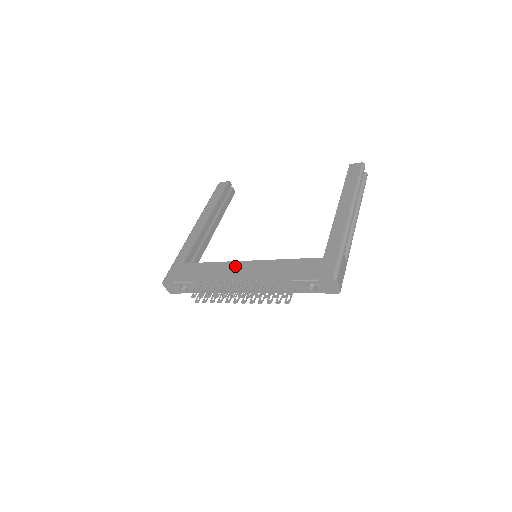
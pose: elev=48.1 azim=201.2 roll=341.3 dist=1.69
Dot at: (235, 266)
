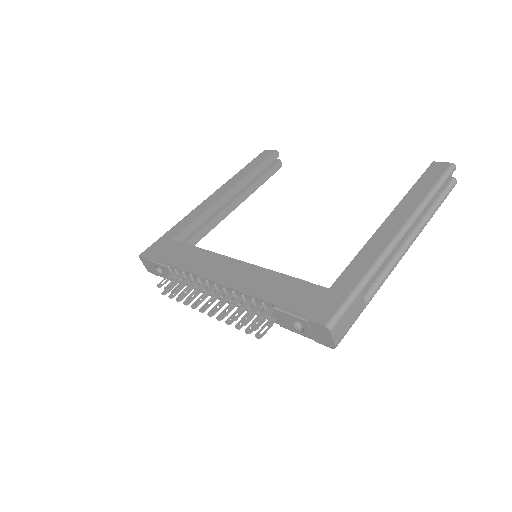
Dot at: (220, 262)
